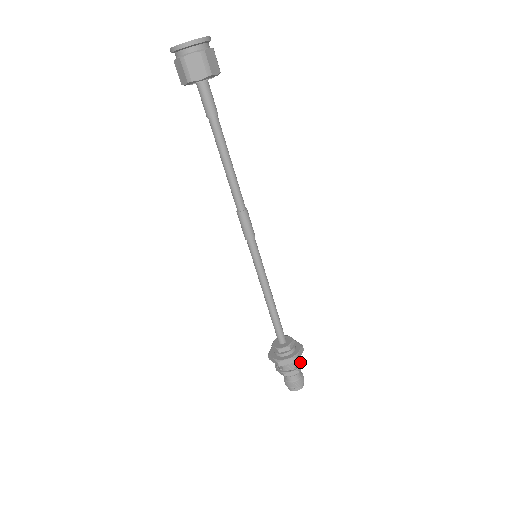
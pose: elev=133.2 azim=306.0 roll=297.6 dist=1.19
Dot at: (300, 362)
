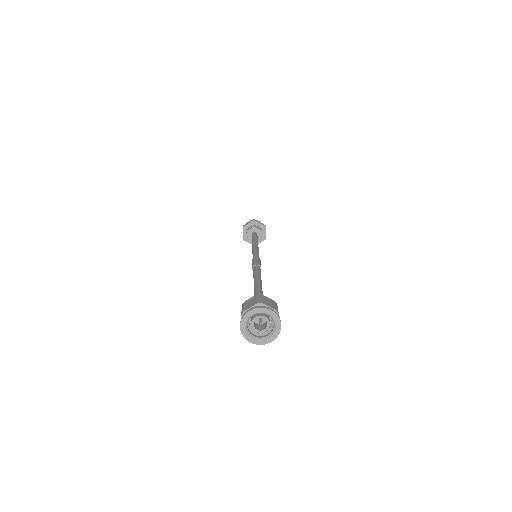
Dot at: occluded
